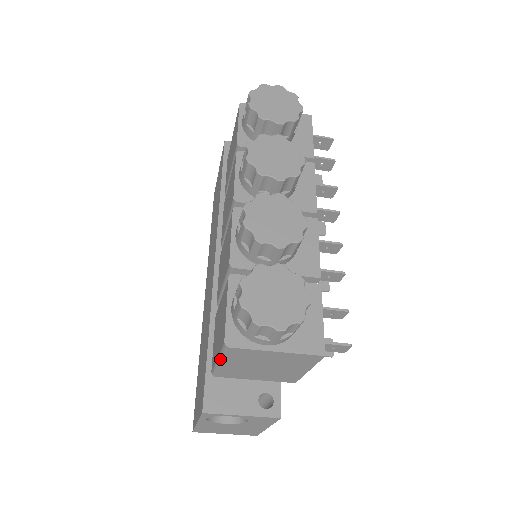
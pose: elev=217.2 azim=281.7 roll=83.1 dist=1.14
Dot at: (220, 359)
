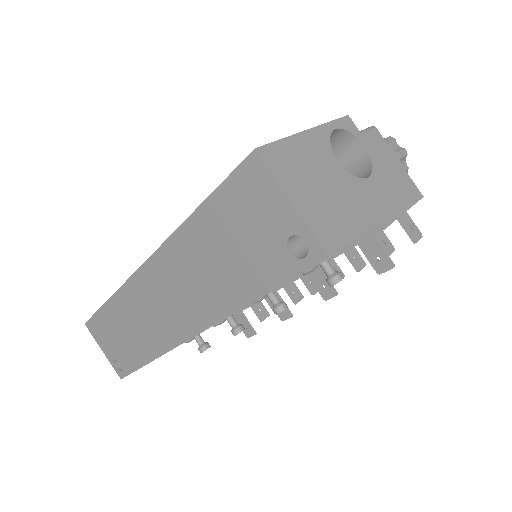
Dot at: occluded
